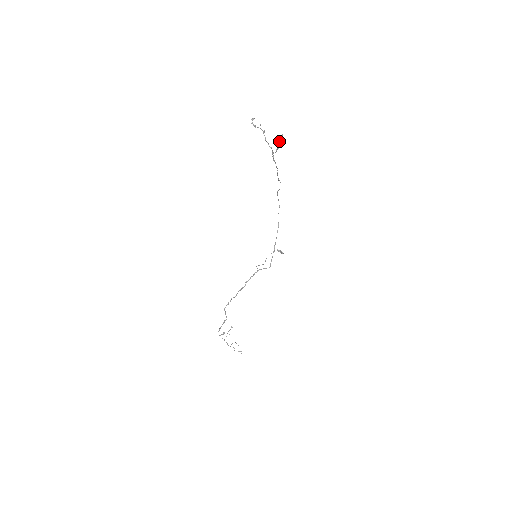
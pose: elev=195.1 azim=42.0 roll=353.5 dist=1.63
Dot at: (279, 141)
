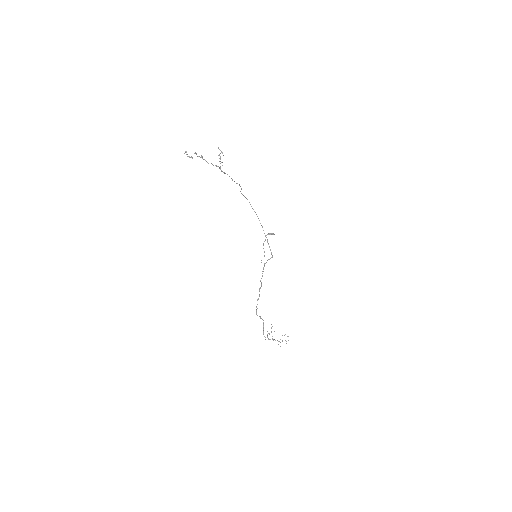
Dot at: occluded
